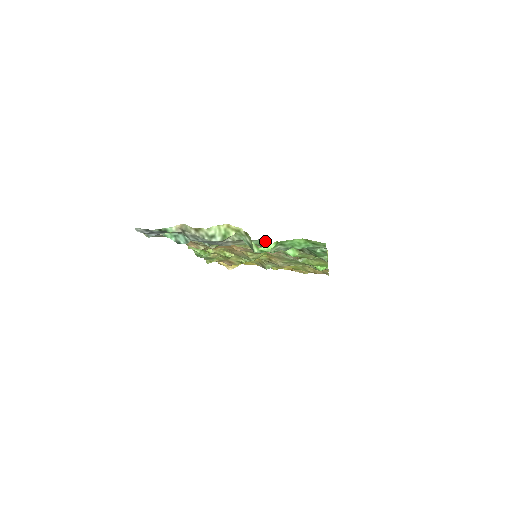
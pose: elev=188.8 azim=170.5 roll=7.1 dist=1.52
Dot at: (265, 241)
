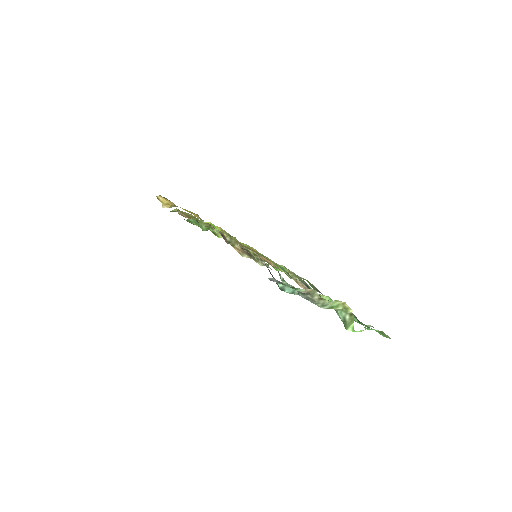
Dot at: occluded
